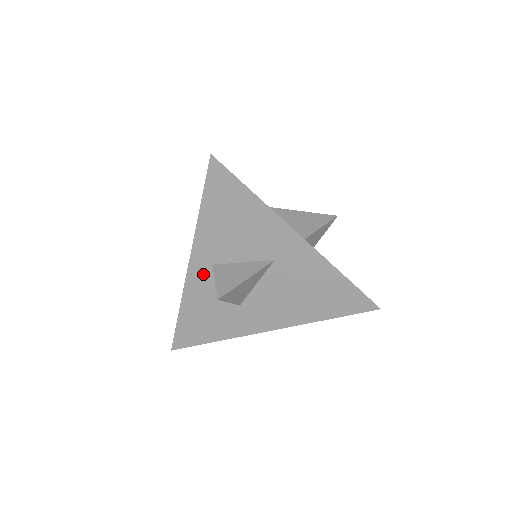
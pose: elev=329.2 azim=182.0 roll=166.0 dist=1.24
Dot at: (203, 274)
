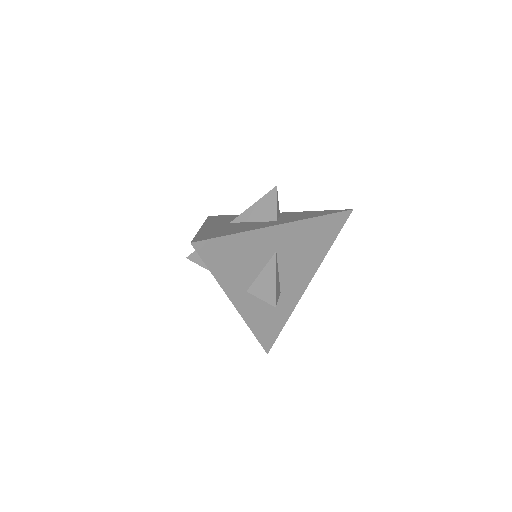
Dot at: (246, 301)
